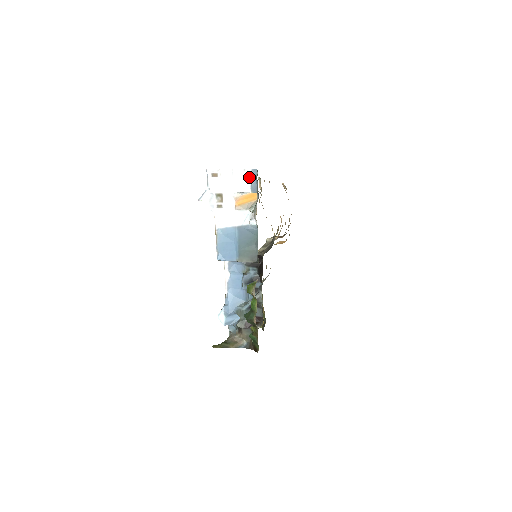
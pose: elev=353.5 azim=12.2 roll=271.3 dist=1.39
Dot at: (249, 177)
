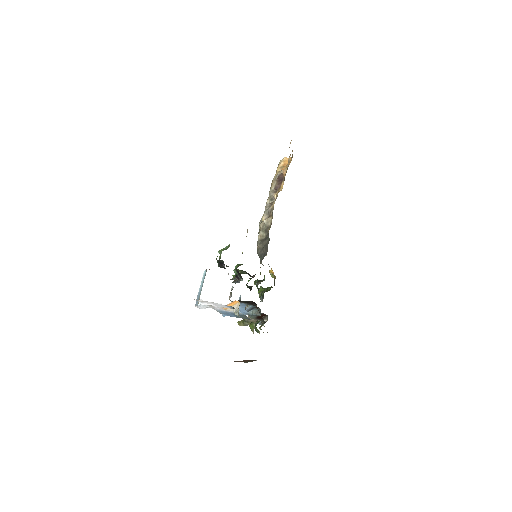
Dot at: (227, 306)
